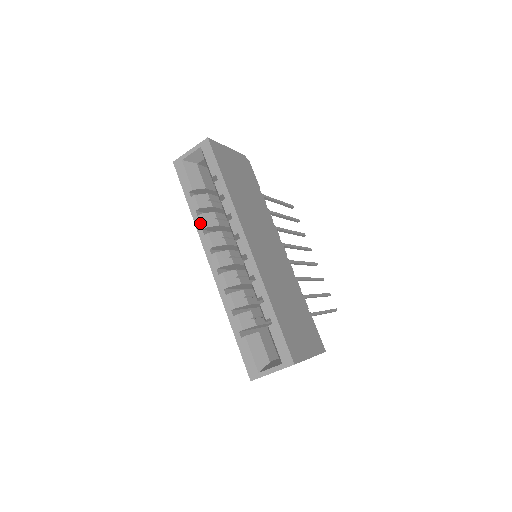
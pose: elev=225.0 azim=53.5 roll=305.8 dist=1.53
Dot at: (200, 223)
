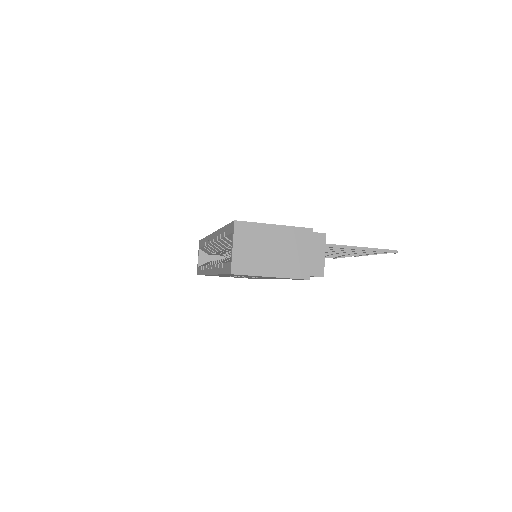
Dot at: (205, 270)
